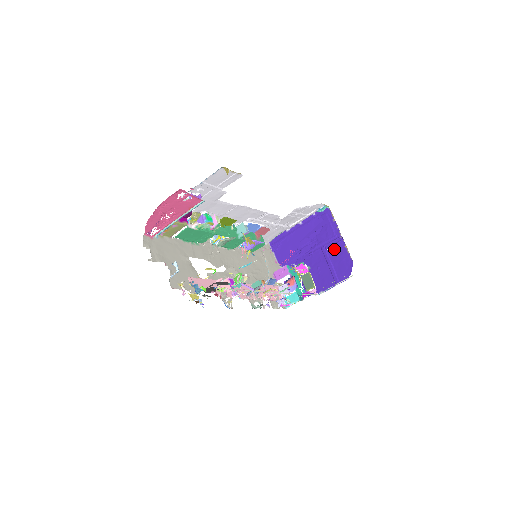
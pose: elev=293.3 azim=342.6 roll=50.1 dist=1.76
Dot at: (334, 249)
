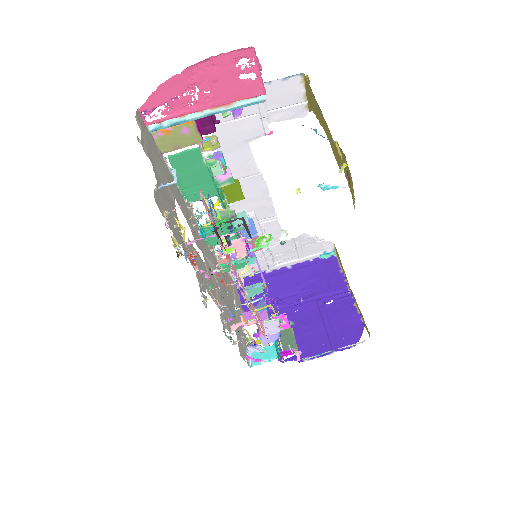
Dot at: (336, 305)
